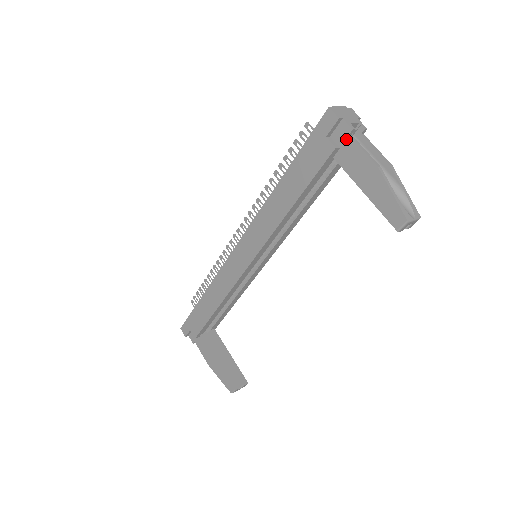
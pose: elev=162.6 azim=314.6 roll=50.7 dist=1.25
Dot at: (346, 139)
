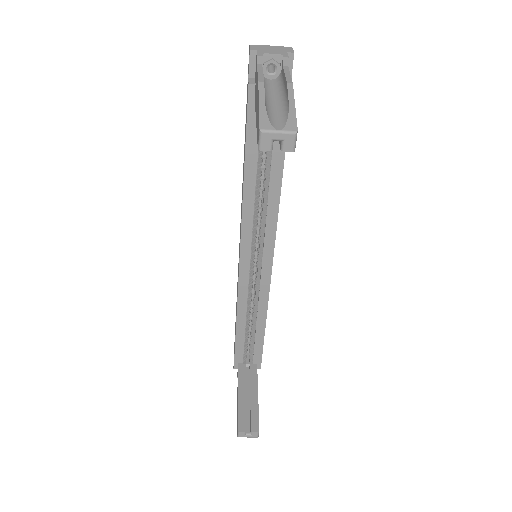
Dot at: (256, 70)
